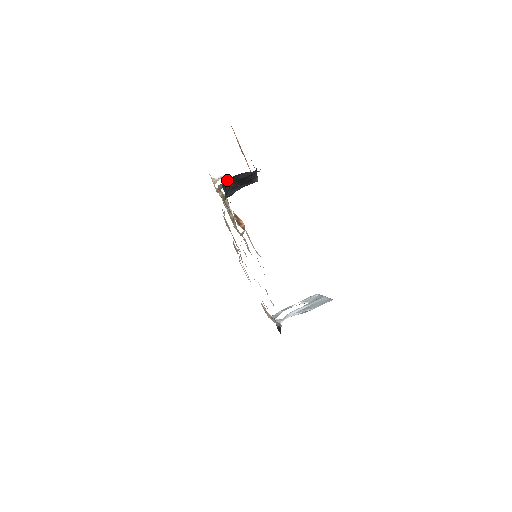
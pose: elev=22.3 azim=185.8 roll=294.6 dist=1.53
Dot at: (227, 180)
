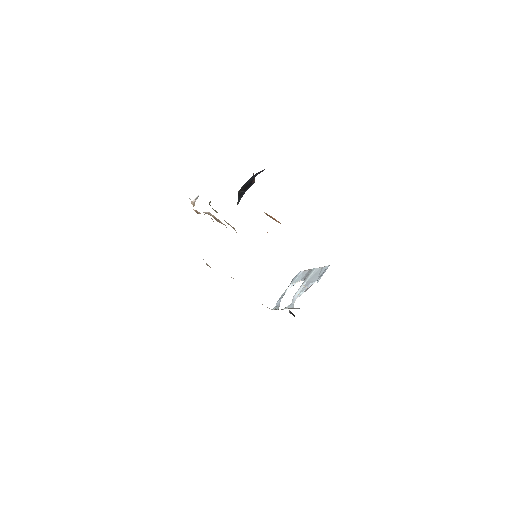
Dot at: occluded
